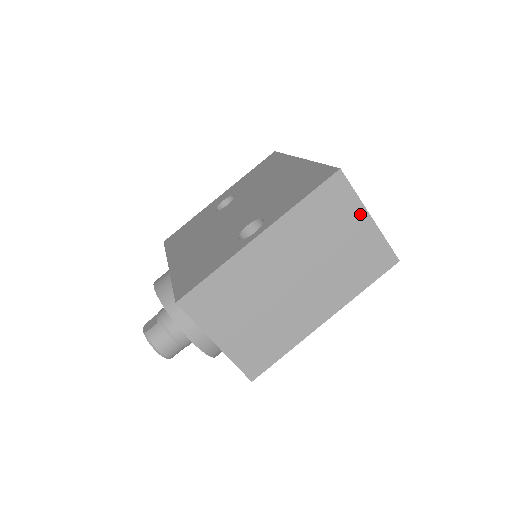
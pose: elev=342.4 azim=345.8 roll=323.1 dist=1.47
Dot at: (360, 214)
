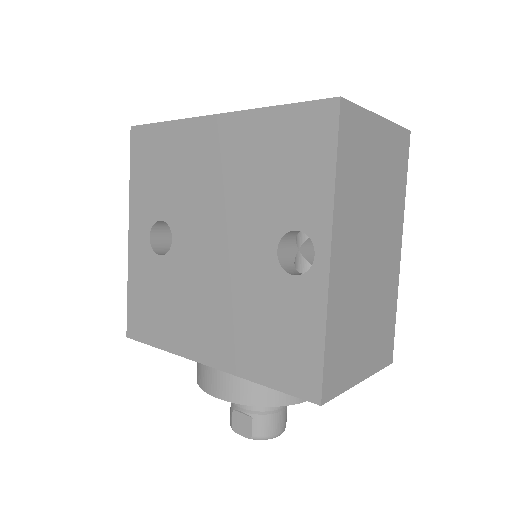
Dot at: (373, 125)
